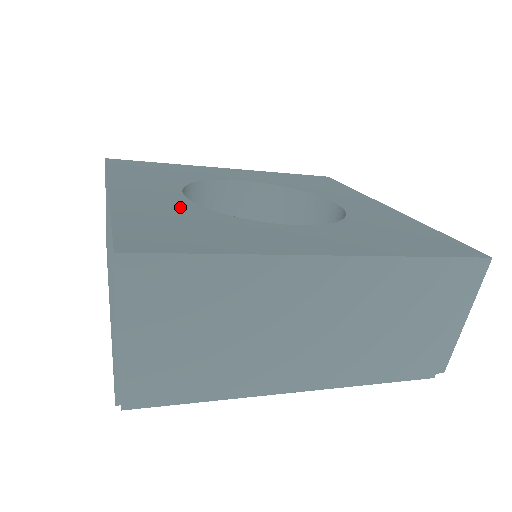
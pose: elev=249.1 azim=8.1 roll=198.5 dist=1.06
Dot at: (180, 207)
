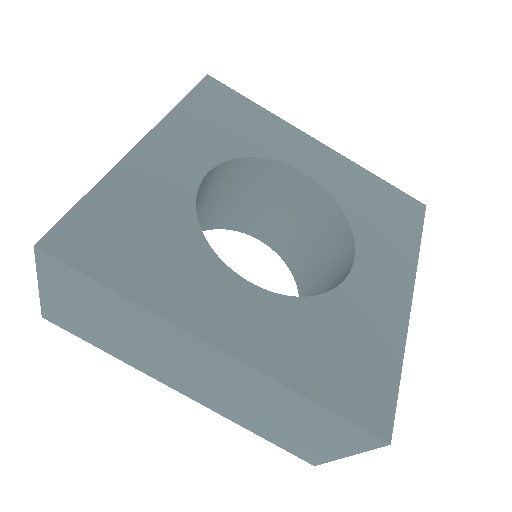
Dot at: (293, 319)
